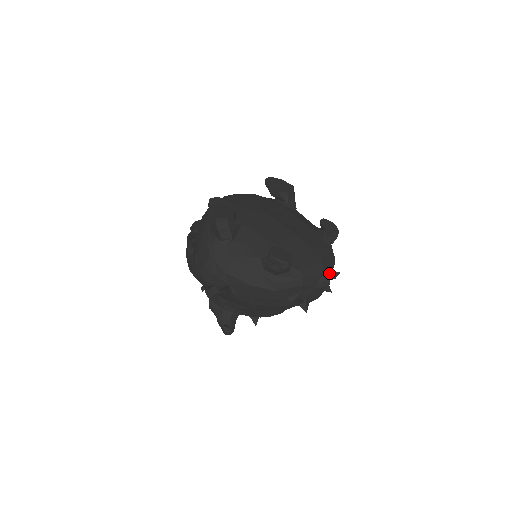
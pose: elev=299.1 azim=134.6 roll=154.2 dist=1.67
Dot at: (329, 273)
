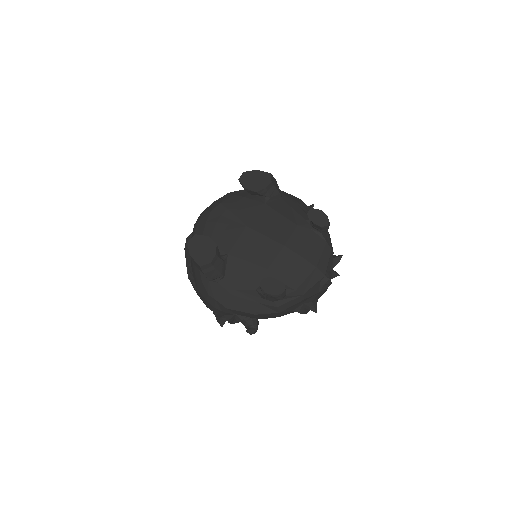
Dot at: (329, 270)
